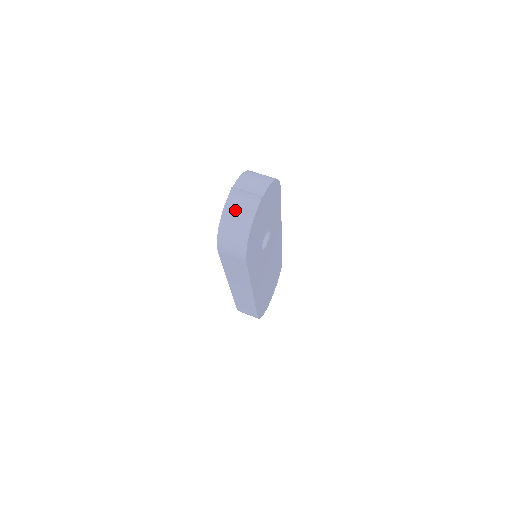
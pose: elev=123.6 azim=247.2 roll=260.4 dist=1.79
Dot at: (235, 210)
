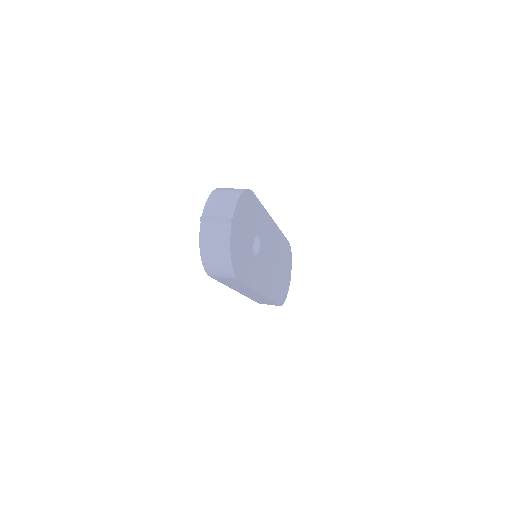
Dot at: (210, 239)
